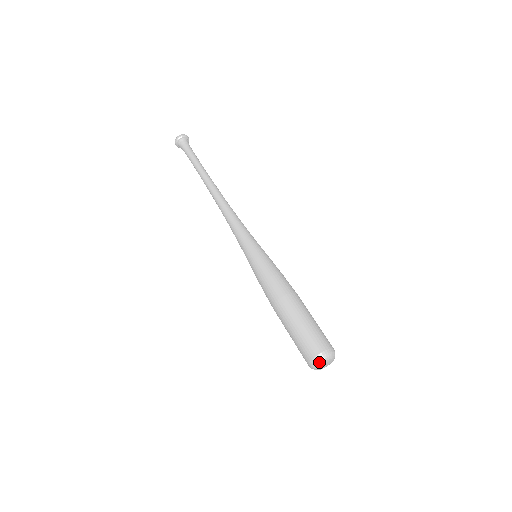
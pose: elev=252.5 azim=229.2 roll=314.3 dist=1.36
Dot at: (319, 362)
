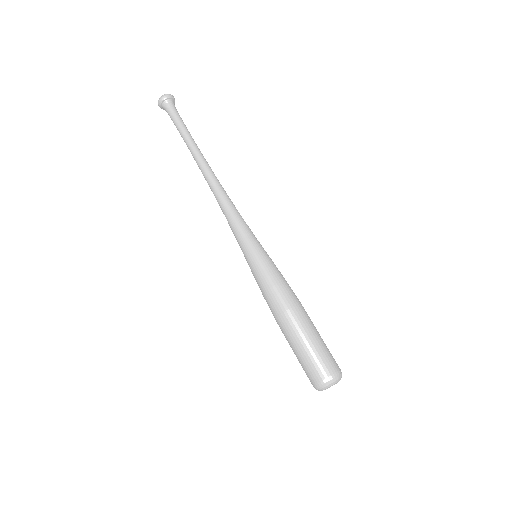
Dot at: (332, 382)
